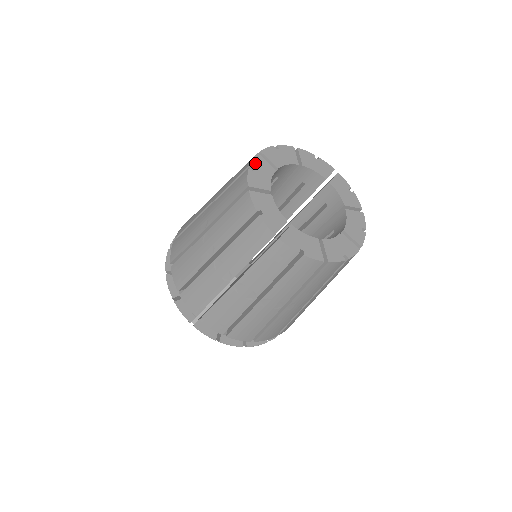
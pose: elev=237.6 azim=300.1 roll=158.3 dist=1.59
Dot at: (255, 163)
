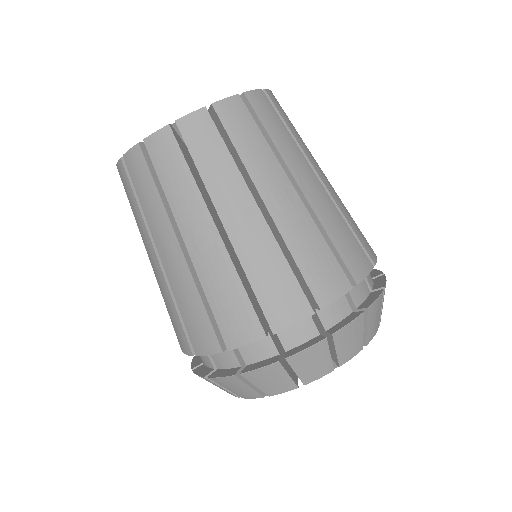
Dot at: occluded
